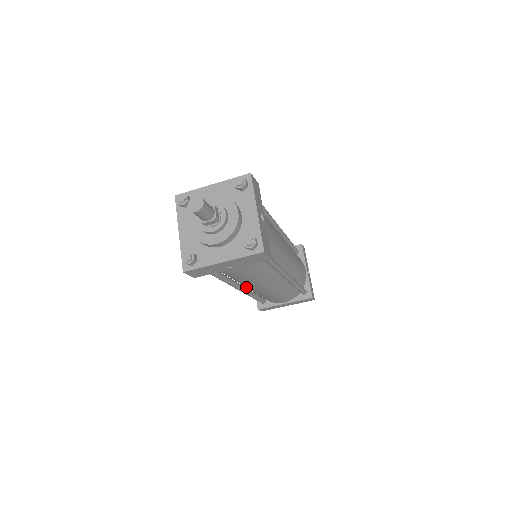
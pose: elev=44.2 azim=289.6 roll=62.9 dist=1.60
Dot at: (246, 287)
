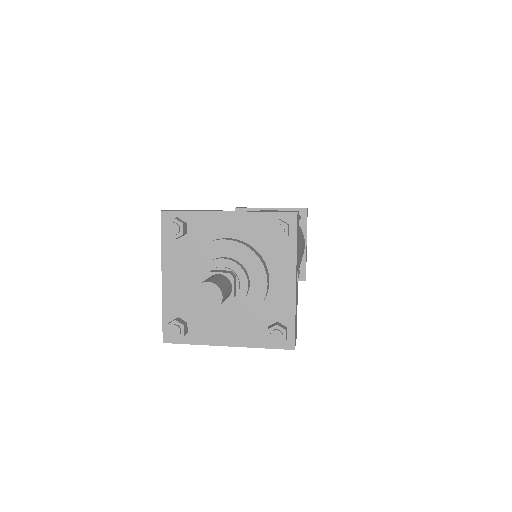
Dot at: occluded
